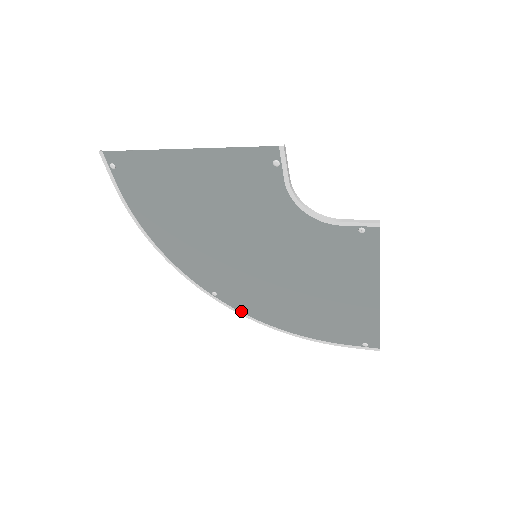
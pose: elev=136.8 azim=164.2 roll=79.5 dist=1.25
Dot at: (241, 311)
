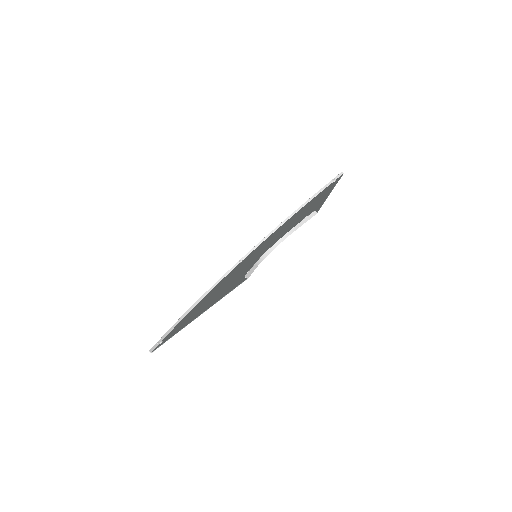
Dot at: occluded
